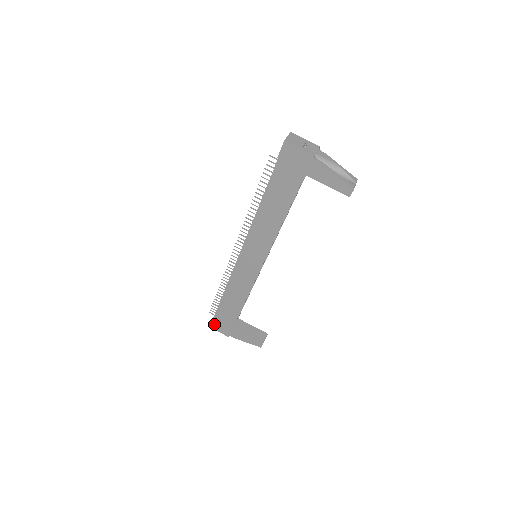
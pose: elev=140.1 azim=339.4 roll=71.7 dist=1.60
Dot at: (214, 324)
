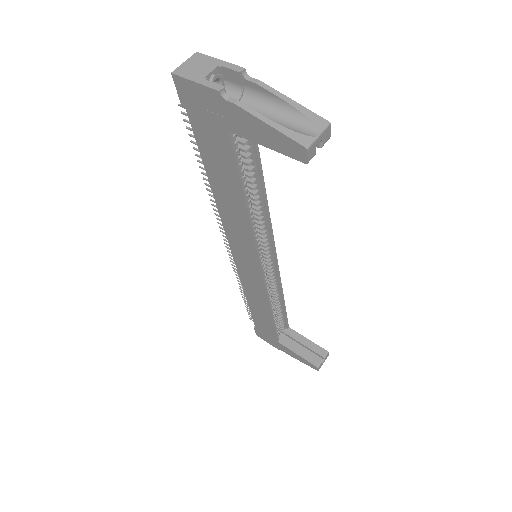
Dot at: (259, 333)
